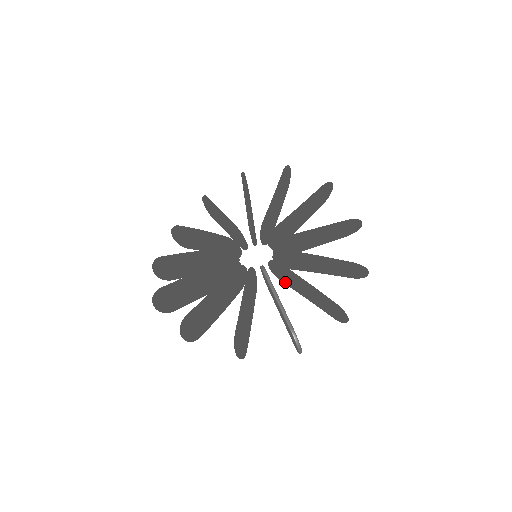
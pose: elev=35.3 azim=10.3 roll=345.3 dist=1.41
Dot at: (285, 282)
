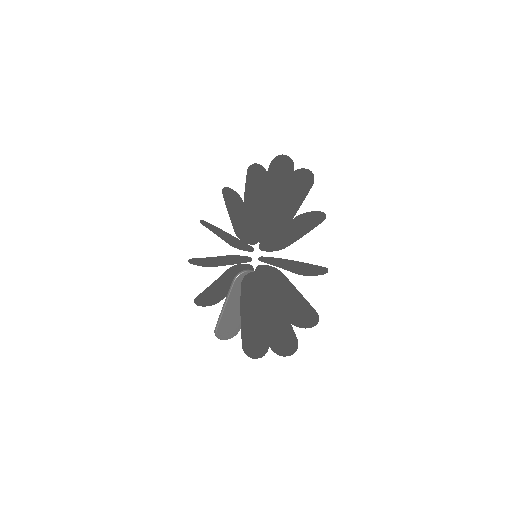
Dot at: occluded
